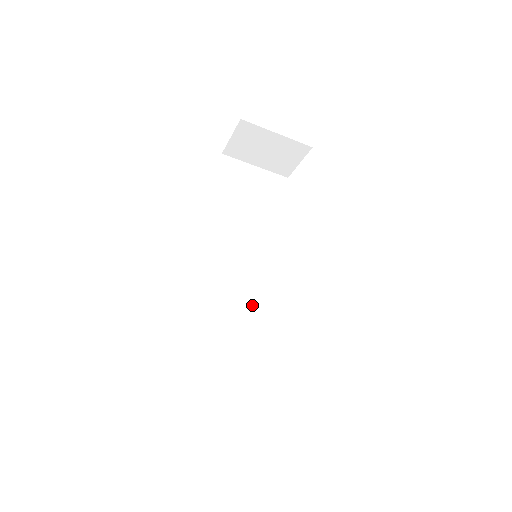
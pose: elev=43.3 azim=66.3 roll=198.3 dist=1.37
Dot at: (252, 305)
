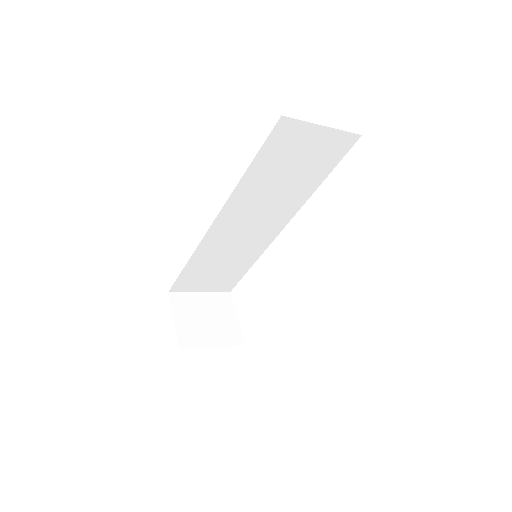
Dot at: (244, 248)
